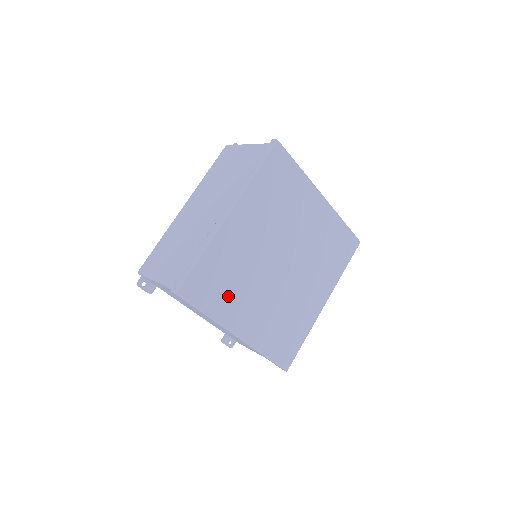
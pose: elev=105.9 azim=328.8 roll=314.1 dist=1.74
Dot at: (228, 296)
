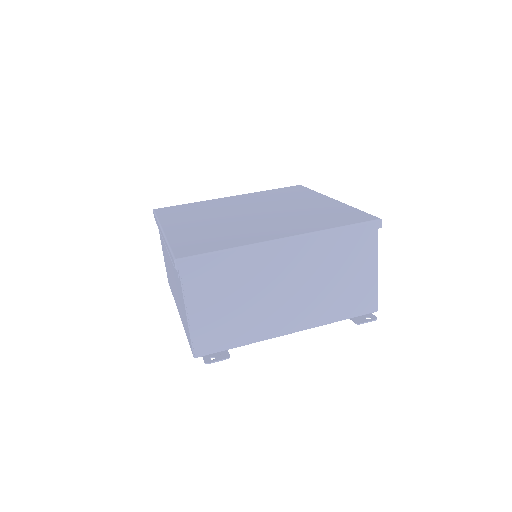
Dot at: (231, 238)
